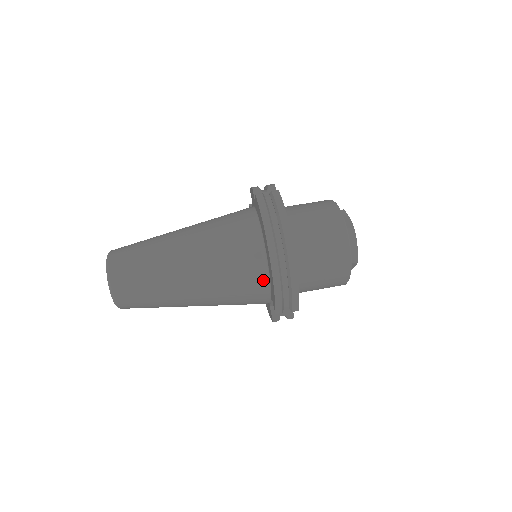
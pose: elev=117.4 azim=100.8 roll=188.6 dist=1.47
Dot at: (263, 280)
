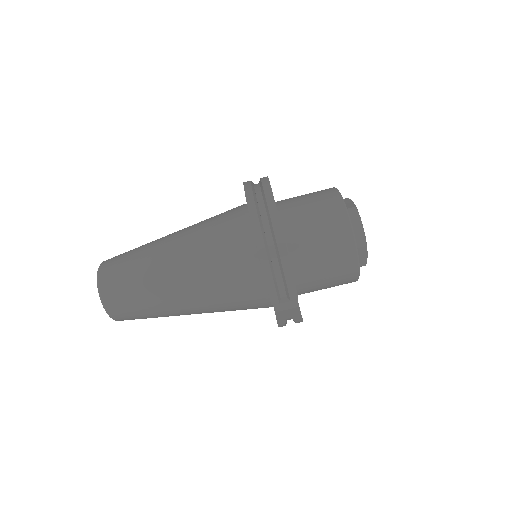
Dot at: (254, 266)
